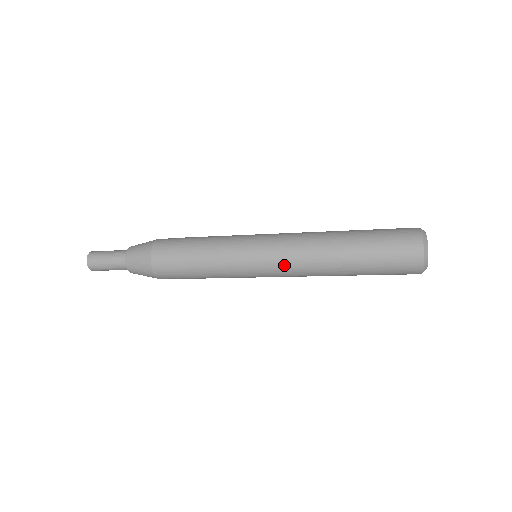
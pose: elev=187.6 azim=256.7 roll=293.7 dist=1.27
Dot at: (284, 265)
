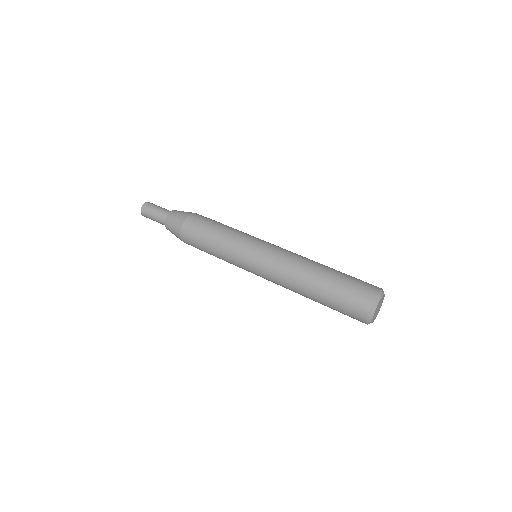
Dot at: occluded
